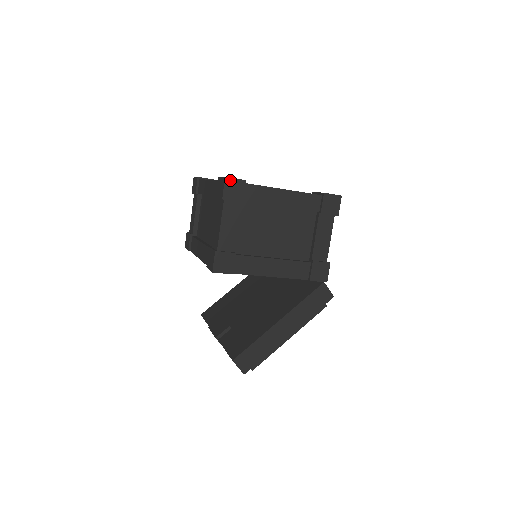
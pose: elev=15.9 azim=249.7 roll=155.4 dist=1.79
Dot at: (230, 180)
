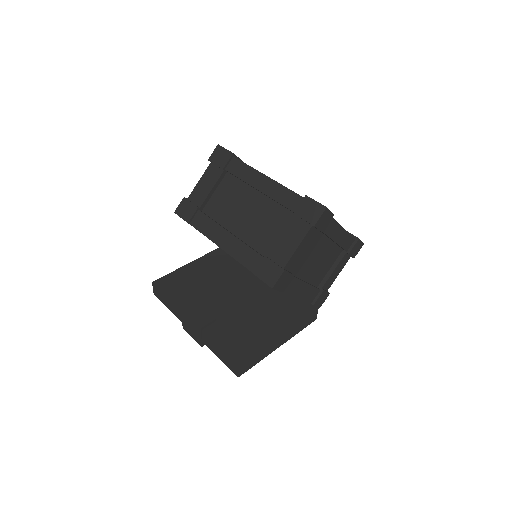
Dot at: (327, 211)
